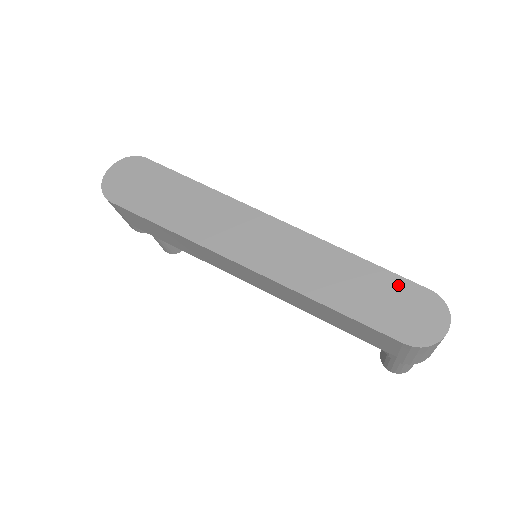
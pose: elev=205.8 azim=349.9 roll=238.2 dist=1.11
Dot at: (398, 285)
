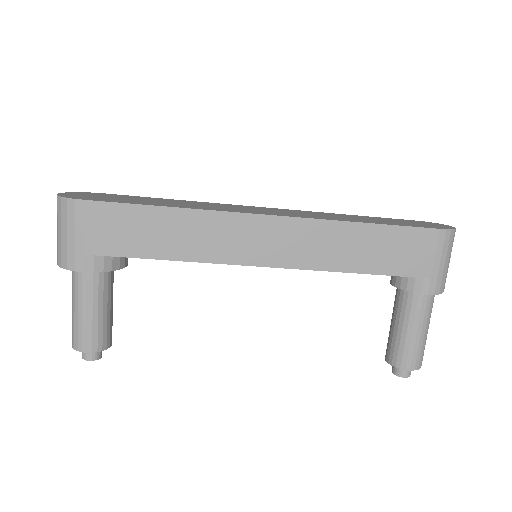
Dot at: (397, 220)
